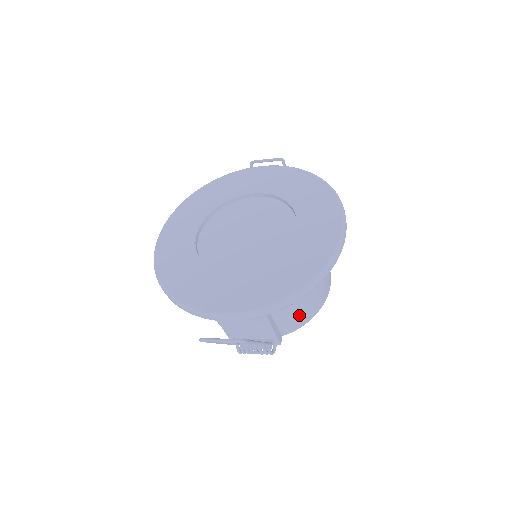
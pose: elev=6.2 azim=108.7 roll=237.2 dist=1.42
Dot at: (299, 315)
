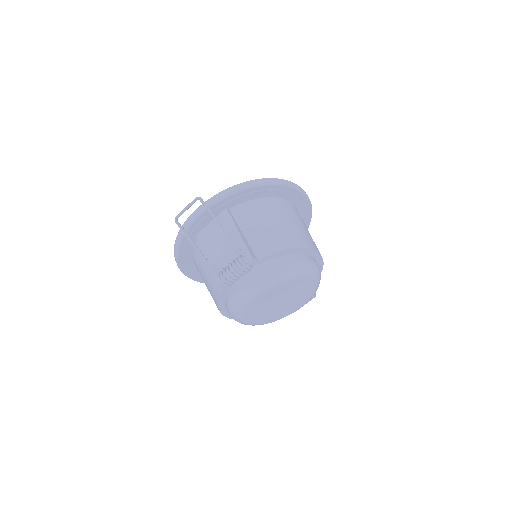
Dot at: (269, 236)
